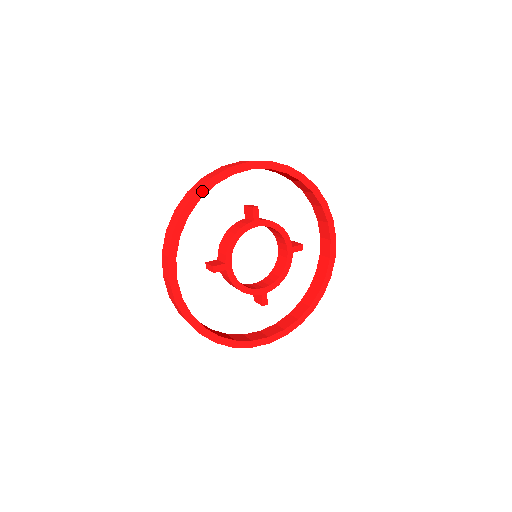
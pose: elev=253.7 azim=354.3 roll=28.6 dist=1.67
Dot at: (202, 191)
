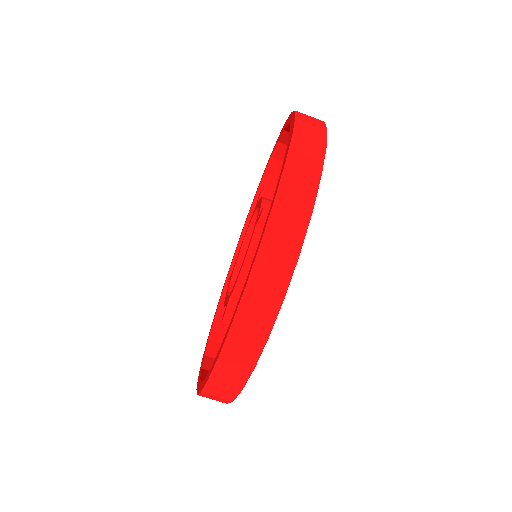
Dot at: (288, 283)
